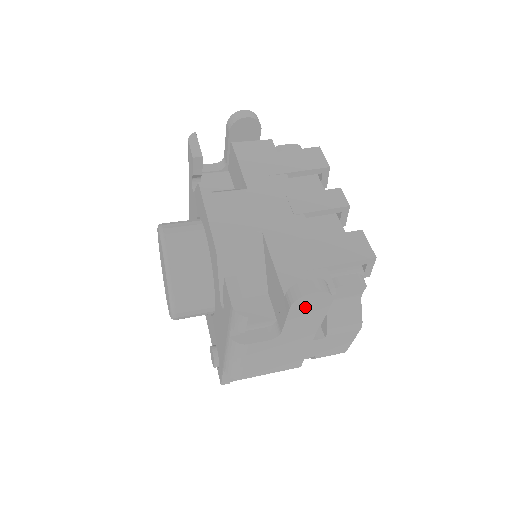
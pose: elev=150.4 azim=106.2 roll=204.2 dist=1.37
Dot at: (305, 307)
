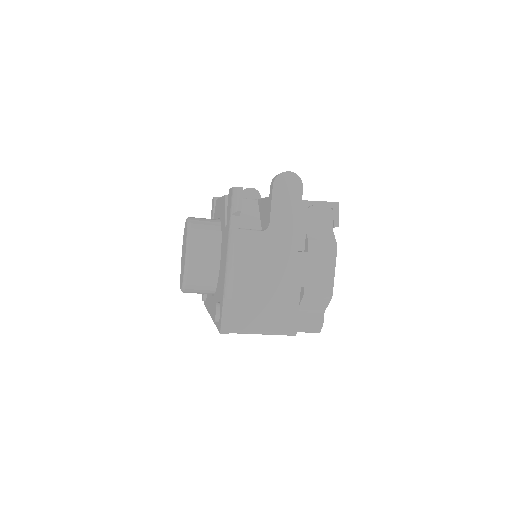
Dot at: (284, 190)
